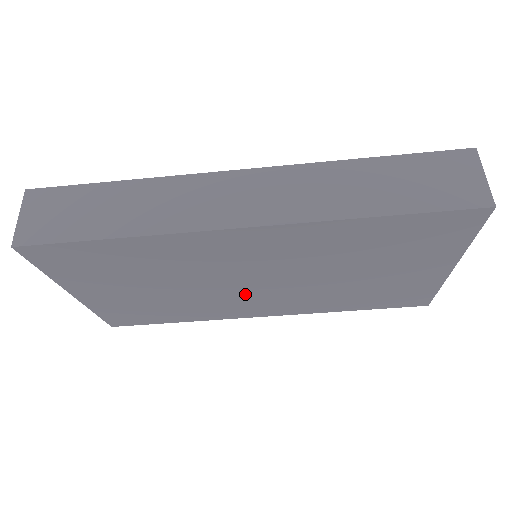
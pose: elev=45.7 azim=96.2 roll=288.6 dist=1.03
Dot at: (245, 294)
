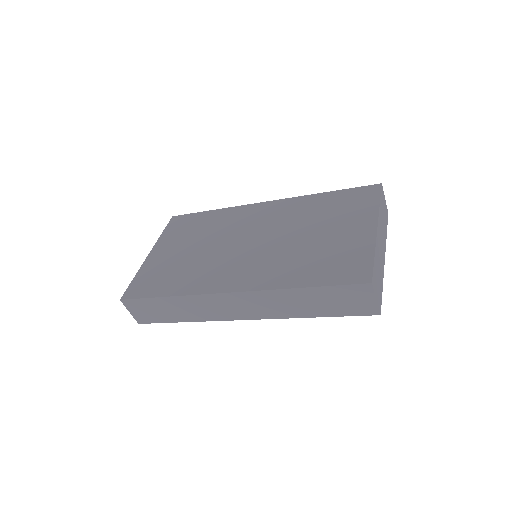
Dot at: occluded
